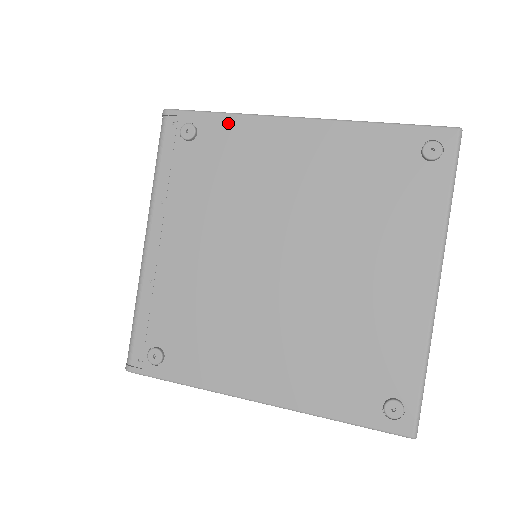
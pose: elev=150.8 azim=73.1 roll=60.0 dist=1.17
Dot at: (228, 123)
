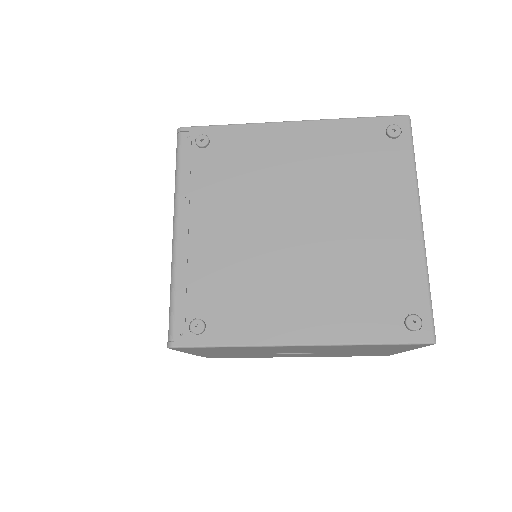
Dot at: (235, 131)
